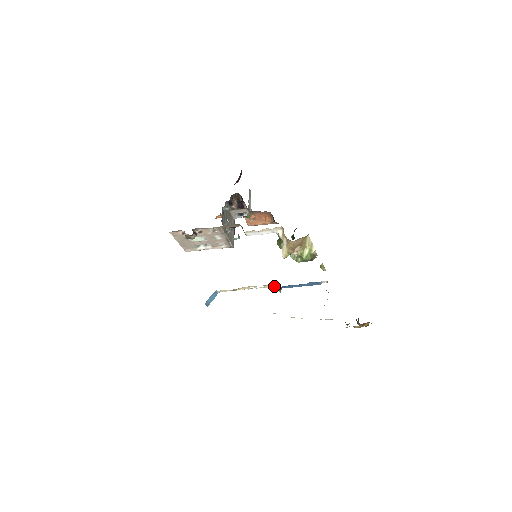
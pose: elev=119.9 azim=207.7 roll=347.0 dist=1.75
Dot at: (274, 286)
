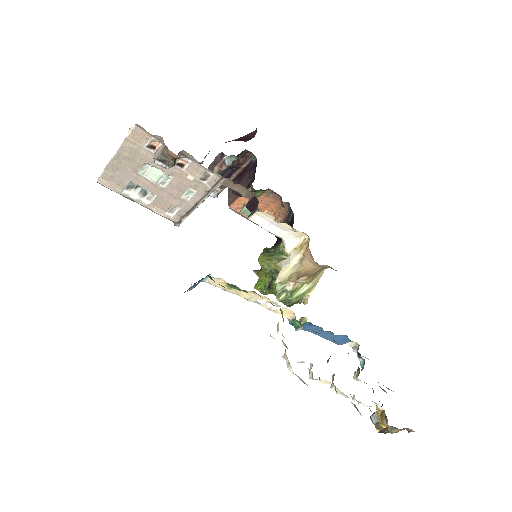
Dot at: (291, 316)
